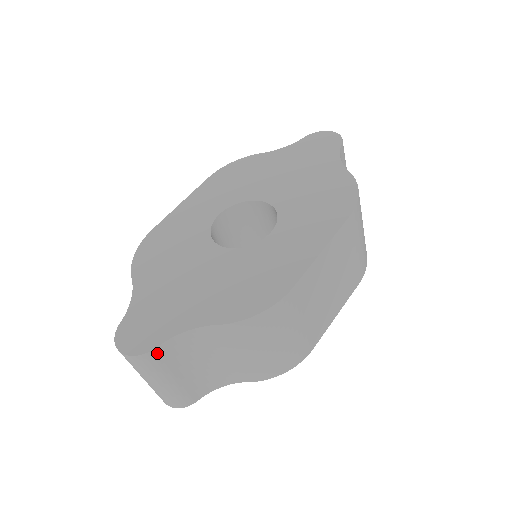
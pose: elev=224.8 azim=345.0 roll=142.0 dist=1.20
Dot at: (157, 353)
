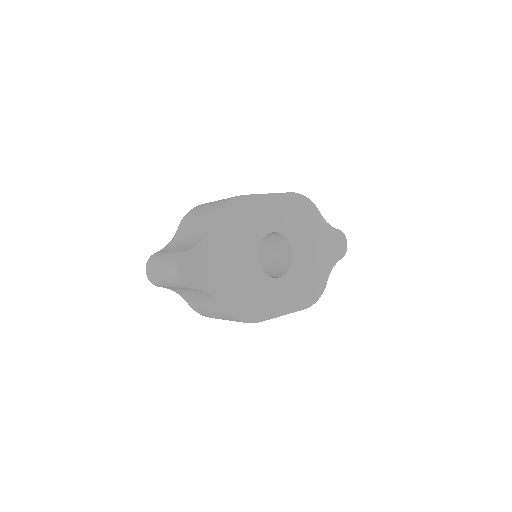
Dot at: (189, 288)
